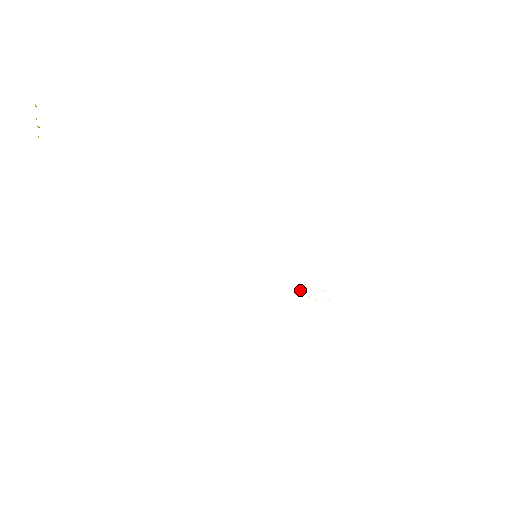
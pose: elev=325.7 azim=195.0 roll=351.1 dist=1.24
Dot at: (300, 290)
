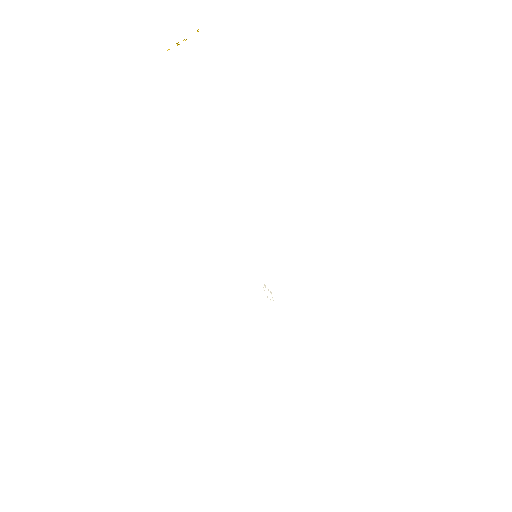
Dot at: occluded
